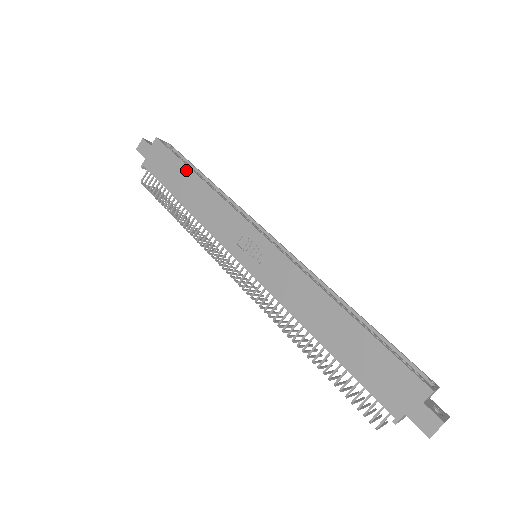
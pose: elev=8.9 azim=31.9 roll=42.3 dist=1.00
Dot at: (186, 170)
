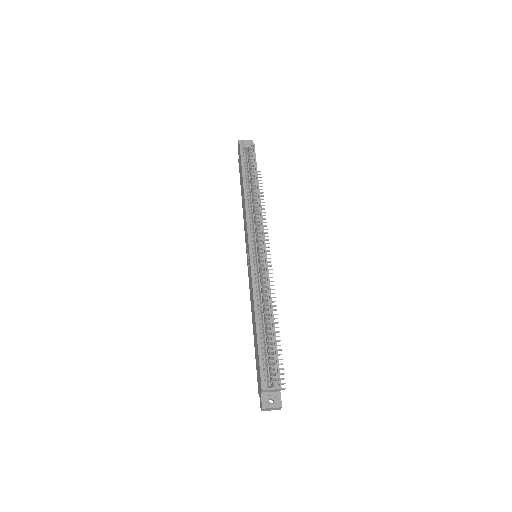
Dot at: (242, 178)
